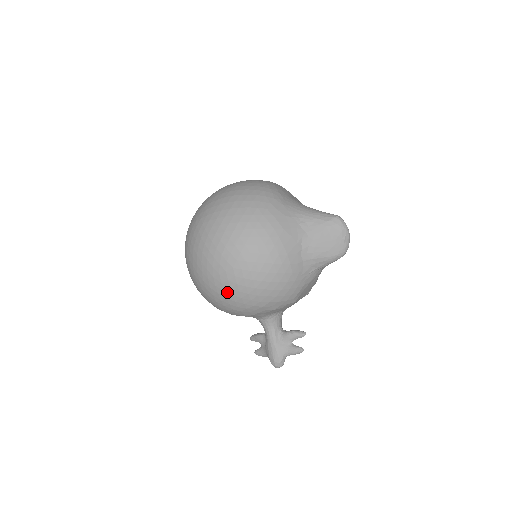
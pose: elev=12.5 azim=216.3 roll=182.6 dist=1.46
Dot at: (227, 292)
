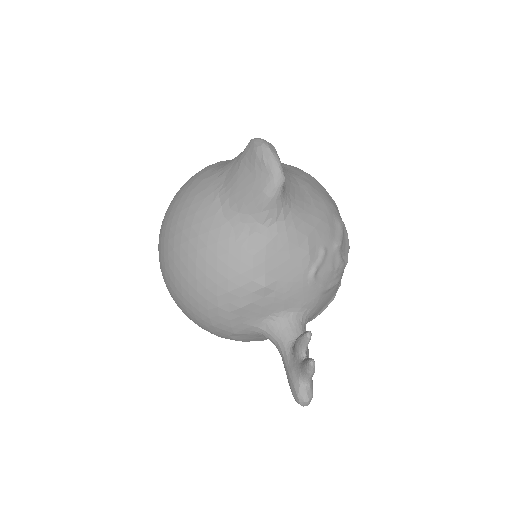
Dot at: (181, 303)
